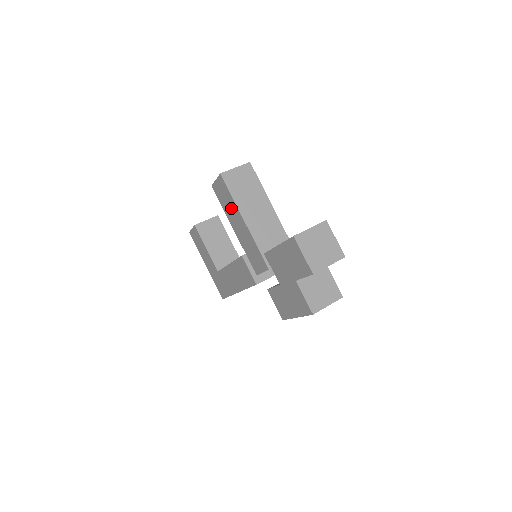
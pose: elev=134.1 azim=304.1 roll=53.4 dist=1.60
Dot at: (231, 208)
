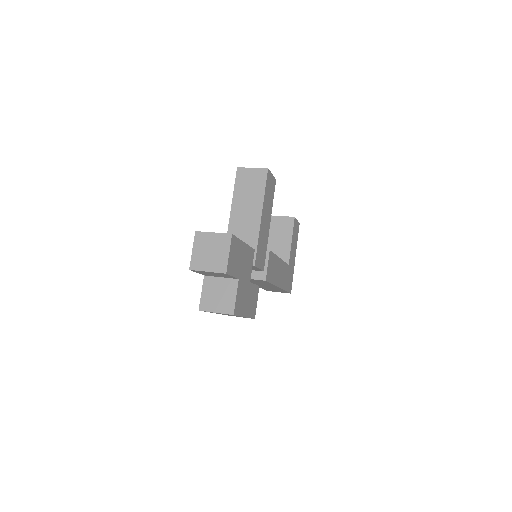
Dot at: occluded
